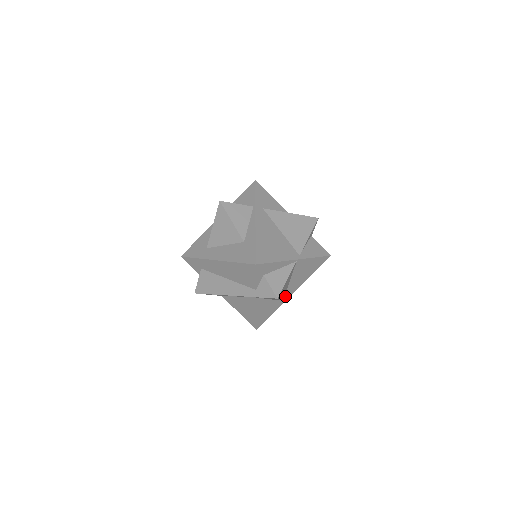
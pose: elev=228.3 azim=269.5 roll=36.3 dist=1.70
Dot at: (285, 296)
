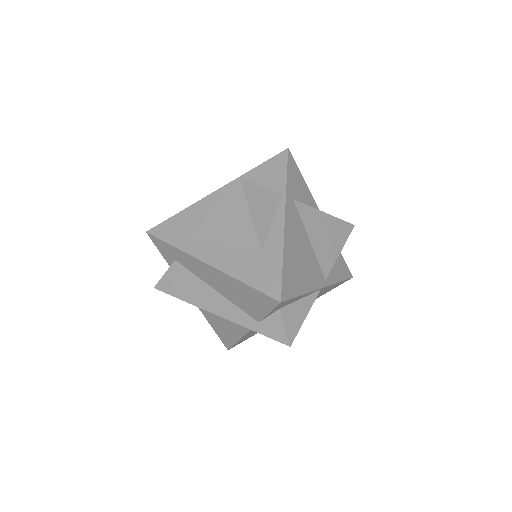
Dot at: occluded
